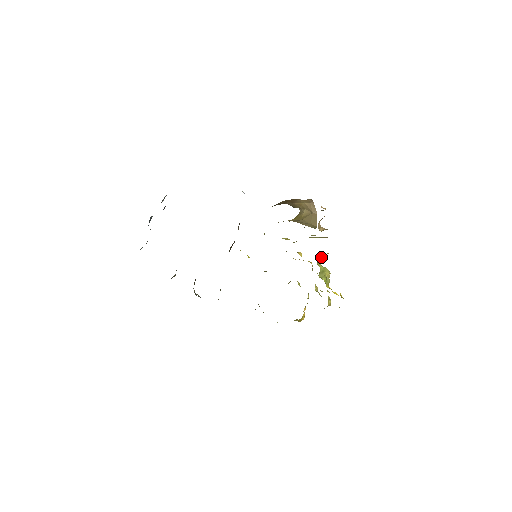
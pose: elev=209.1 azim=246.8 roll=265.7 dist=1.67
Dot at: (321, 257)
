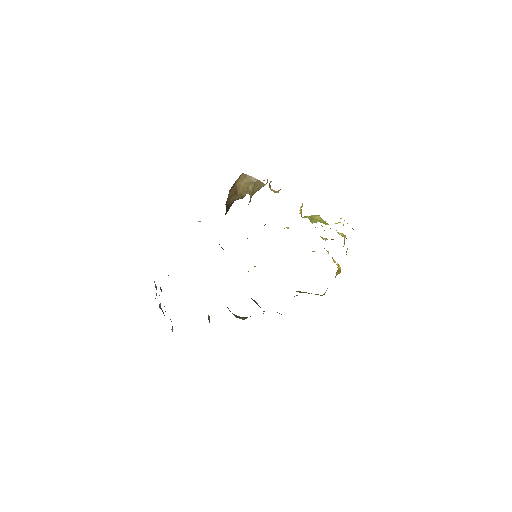
Dot at: occluded
